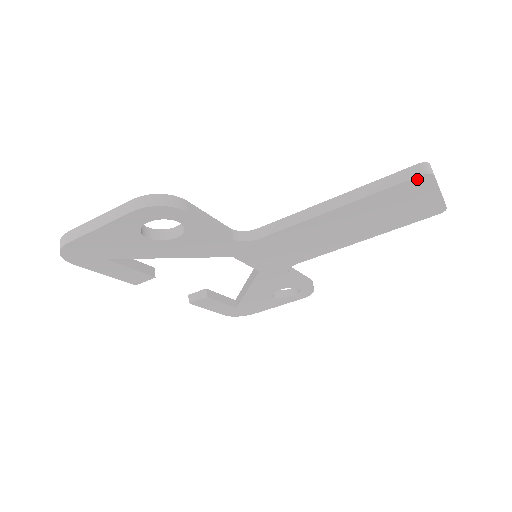
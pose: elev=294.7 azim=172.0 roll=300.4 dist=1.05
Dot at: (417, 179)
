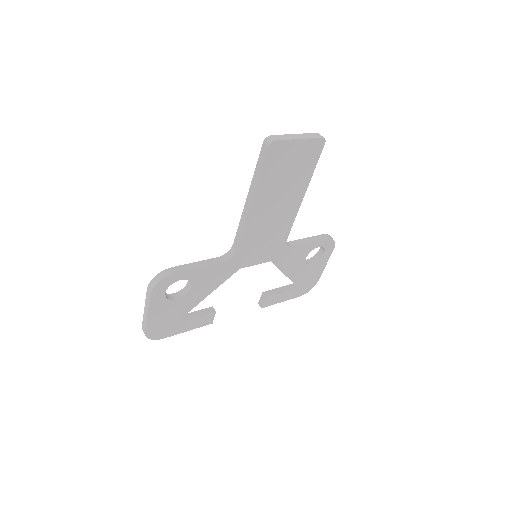
Dot at: (270, 151)
